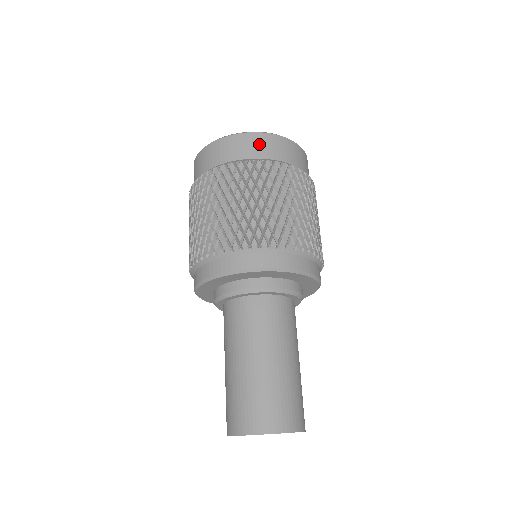
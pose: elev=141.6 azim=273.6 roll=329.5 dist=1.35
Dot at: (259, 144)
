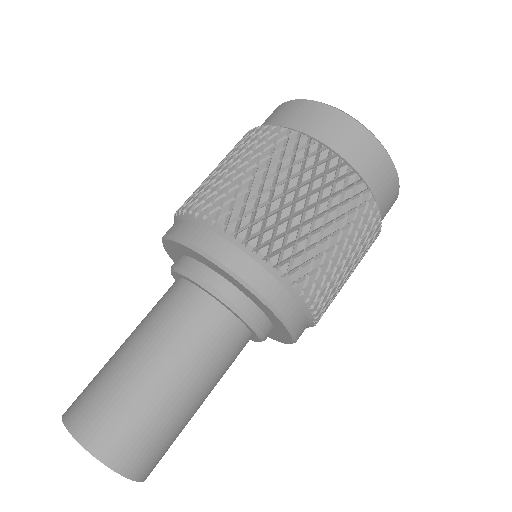
Dot at: (291, 111)
